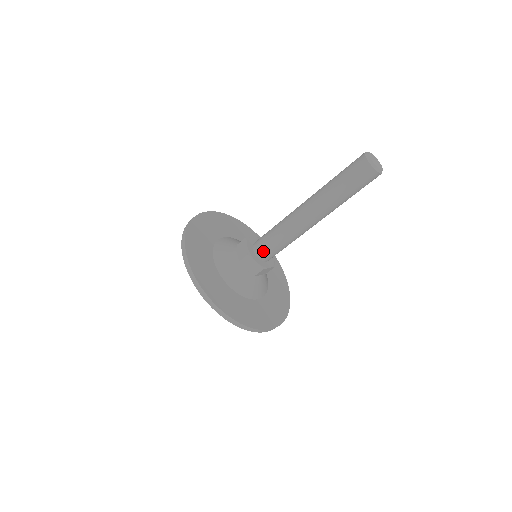
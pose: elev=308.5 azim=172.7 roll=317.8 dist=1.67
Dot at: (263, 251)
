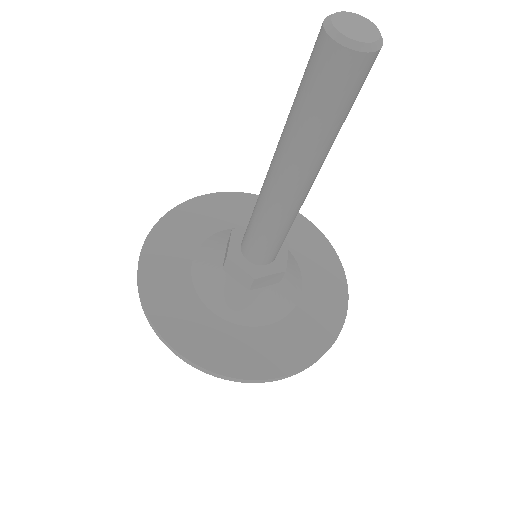
Dot at: (267, 257)
